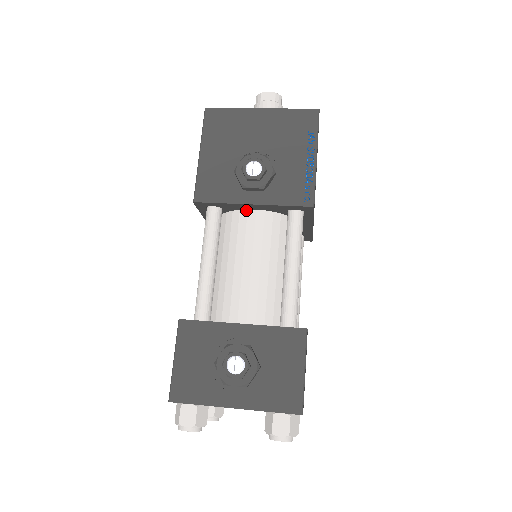
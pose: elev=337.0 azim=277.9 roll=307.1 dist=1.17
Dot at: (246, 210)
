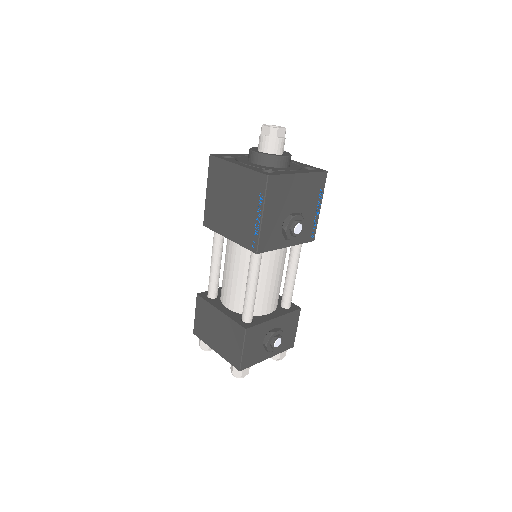
Dot at: occluded
